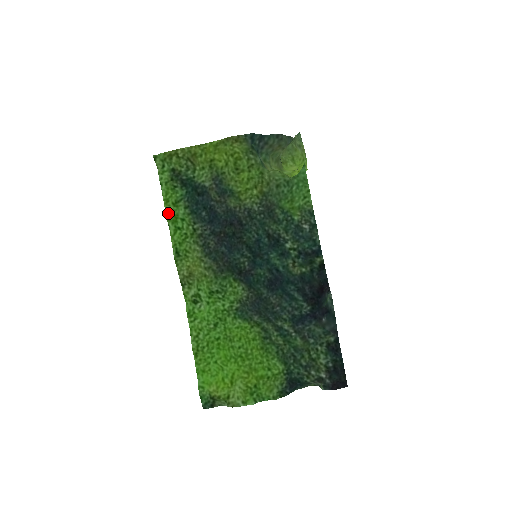
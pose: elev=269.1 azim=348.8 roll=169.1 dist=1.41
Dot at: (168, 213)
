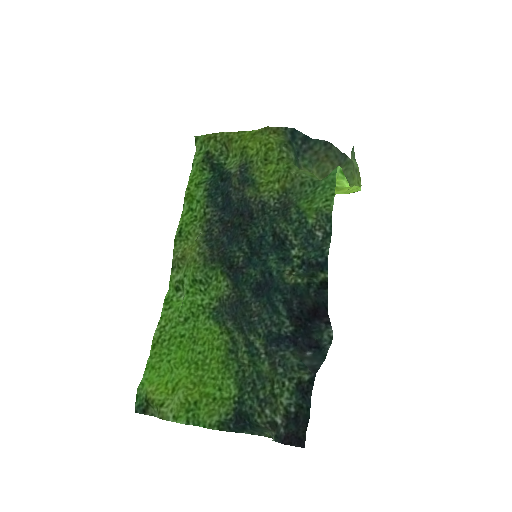
Dot at: (187, 192)
